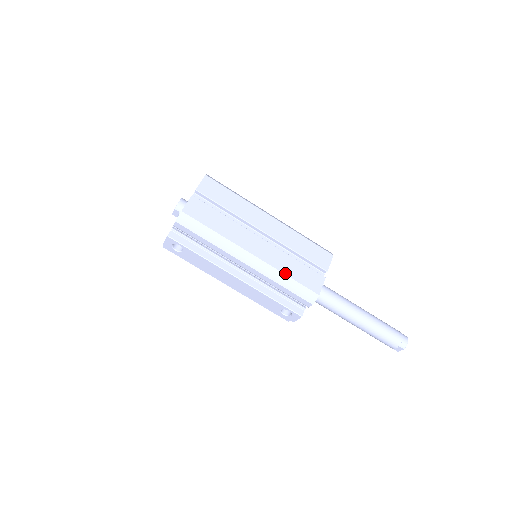
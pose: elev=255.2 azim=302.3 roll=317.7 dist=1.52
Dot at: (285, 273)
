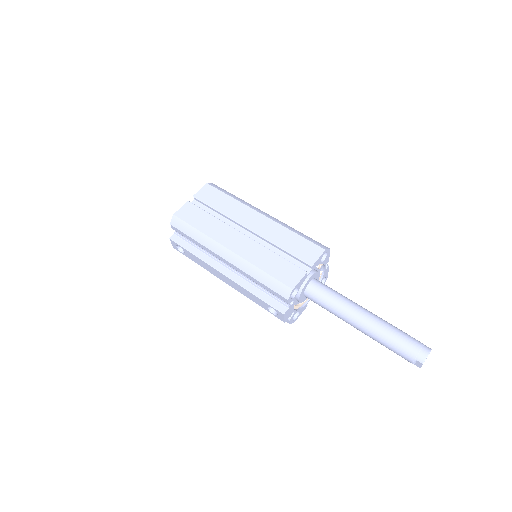
Dot at: (259, 267)
